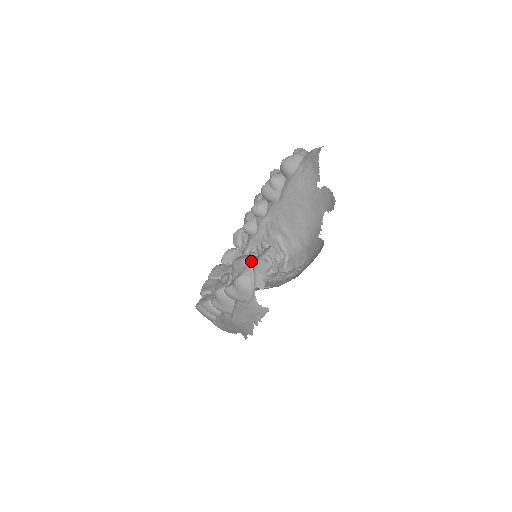
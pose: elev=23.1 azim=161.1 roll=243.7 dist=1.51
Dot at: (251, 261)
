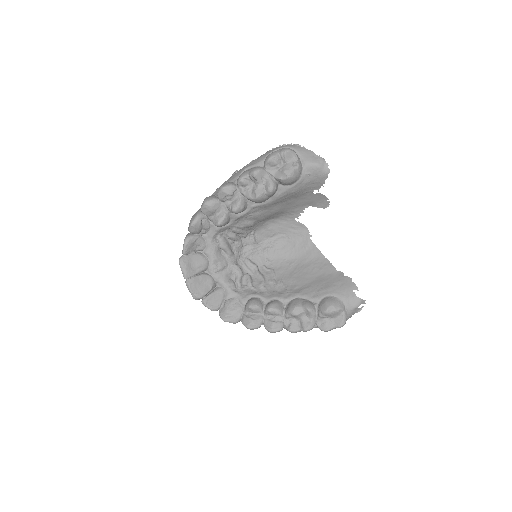
Dot at: (344, 309)
